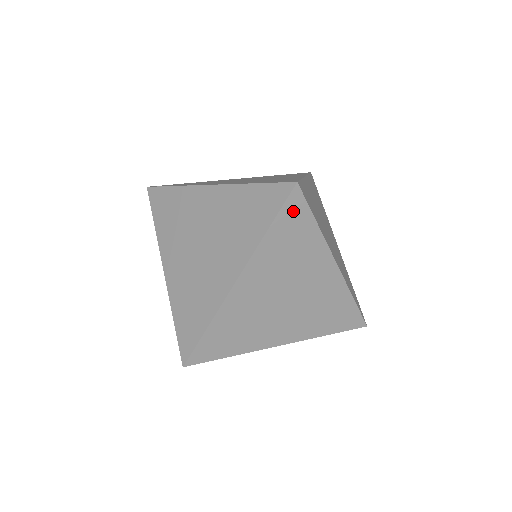
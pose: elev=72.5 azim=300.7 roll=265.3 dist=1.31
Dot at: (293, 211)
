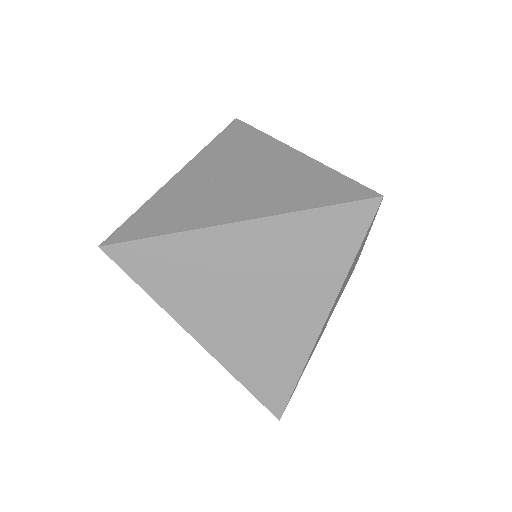
Dot at: (351, 219)
